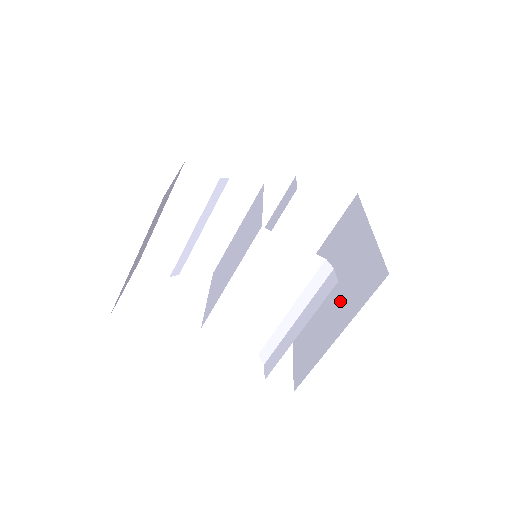
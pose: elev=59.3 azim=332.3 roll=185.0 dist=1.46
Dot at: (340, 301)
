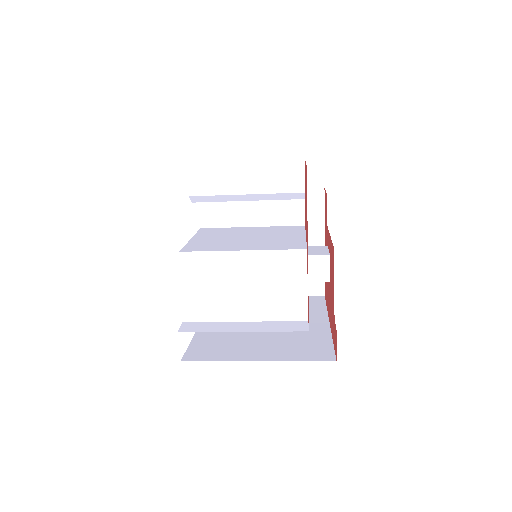
Dot at: (273, 342)
